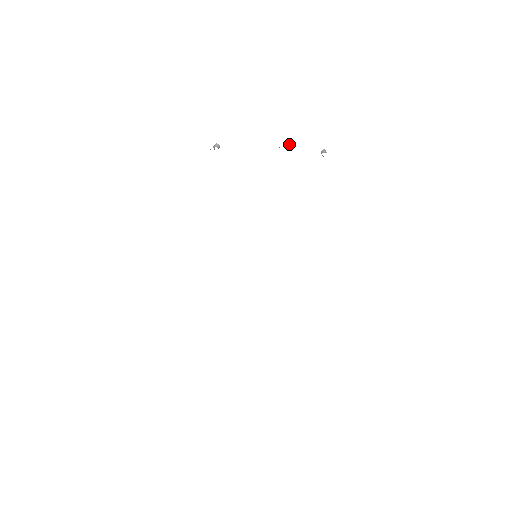
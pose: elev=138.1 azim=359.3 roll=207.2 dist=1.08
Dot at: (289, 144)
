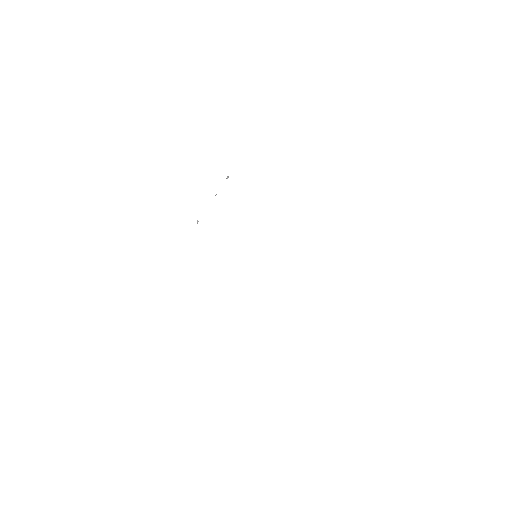
Dot at: occluded
